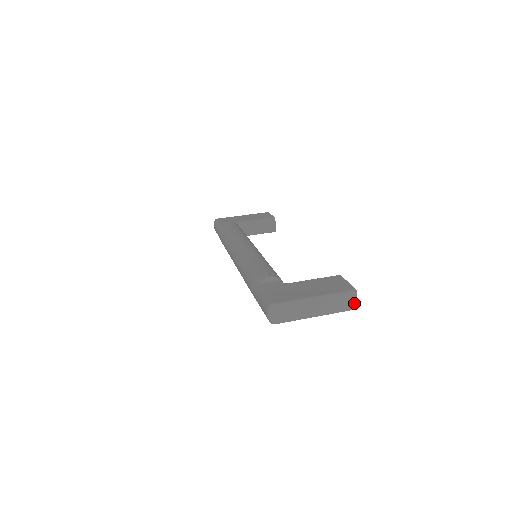
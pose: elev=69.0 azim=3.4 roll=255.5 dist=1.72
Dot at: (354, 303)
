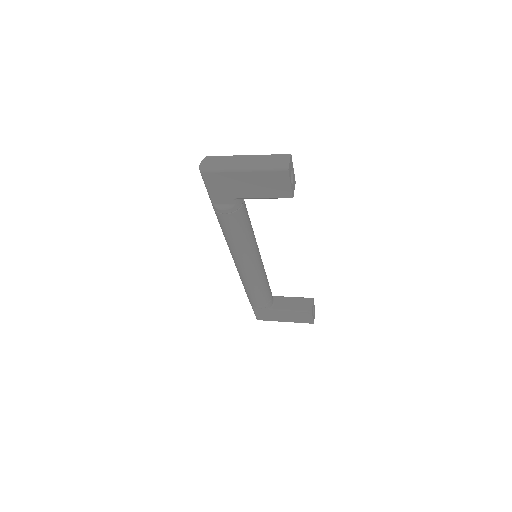
Dot at: (287, 163)
